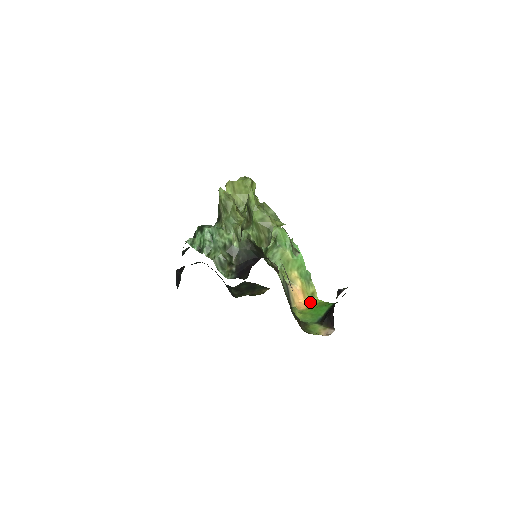
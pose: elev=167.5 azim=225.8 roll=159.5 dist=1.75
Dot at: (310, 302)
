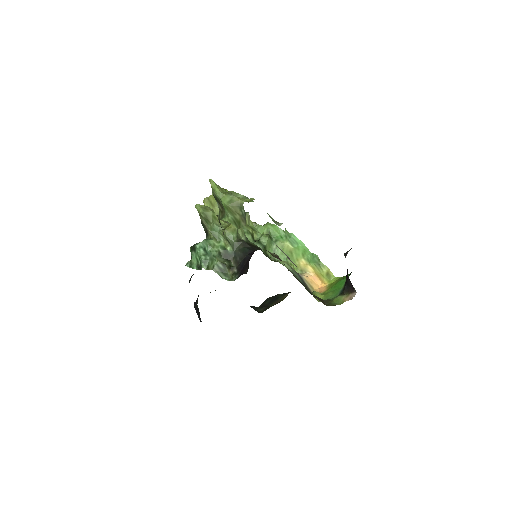
Dot at: (329, 283)
